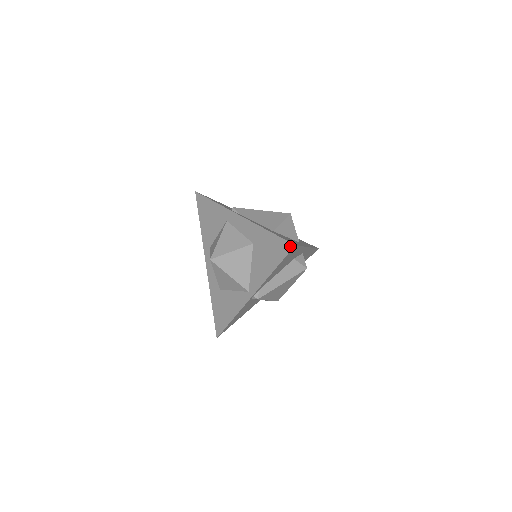
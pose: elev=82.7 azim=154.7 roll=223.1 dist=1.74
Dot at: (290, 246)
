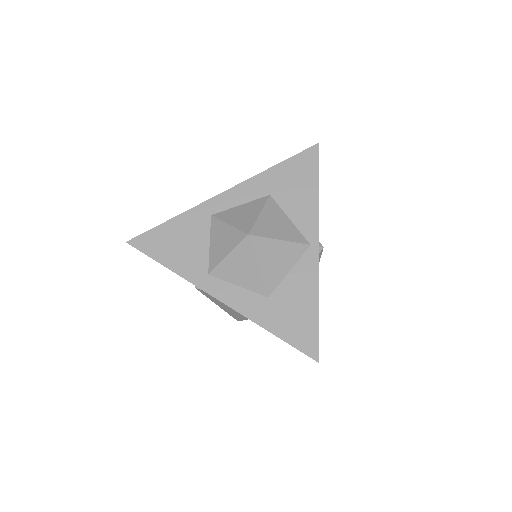
Dot at: (315, 149)
